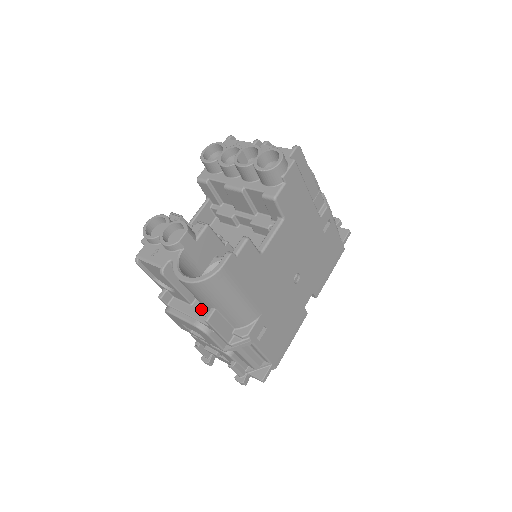
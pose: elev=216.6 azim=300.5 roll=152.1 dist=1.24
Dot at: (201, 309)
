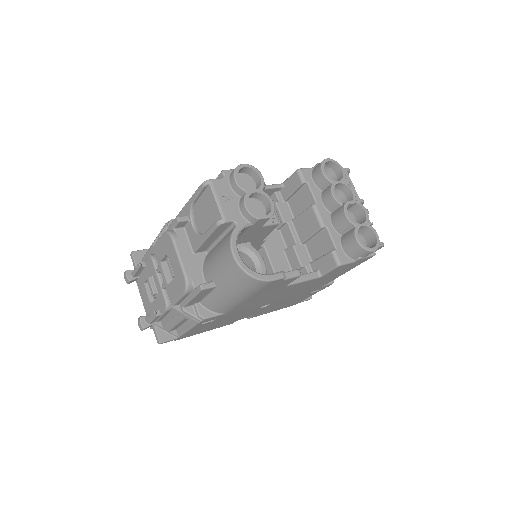
Dot at: (199, 267)
